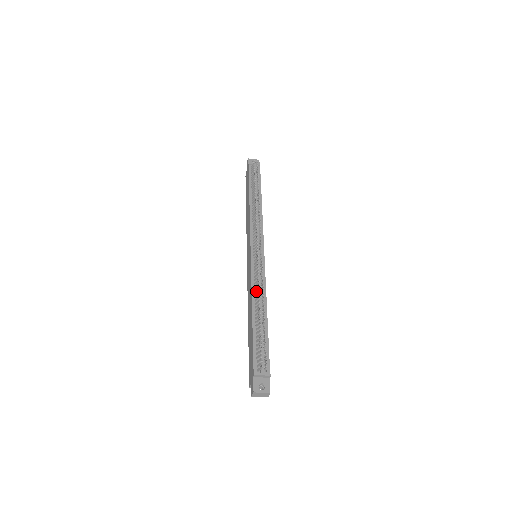
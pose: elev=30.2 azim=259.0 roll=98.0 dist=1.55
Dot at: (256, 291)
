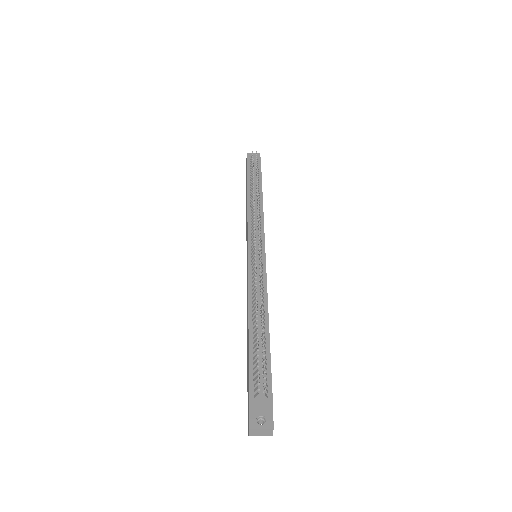
Dot at: (253, 295)
